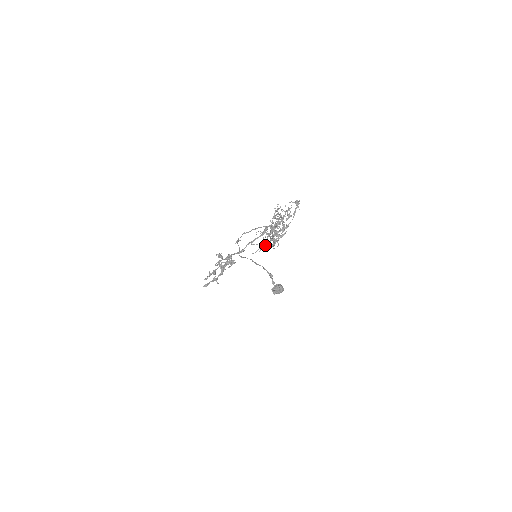
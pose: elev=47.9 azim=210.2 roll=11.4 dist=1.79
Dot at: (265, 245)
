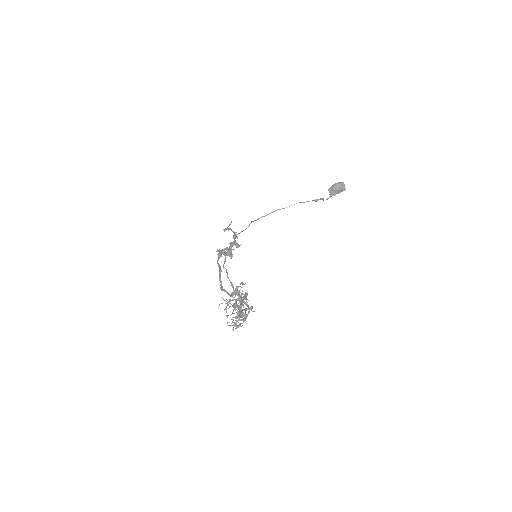
Dot at: occluded
